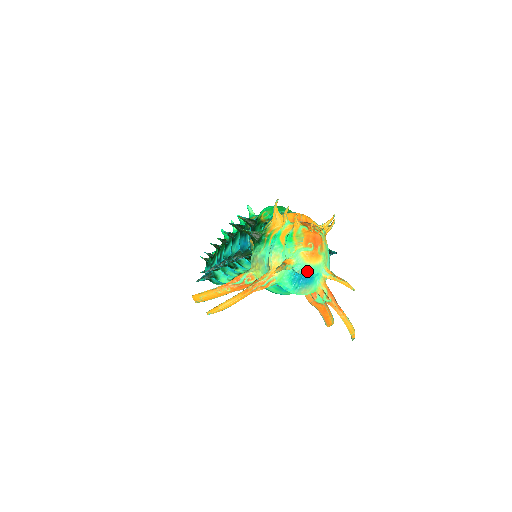
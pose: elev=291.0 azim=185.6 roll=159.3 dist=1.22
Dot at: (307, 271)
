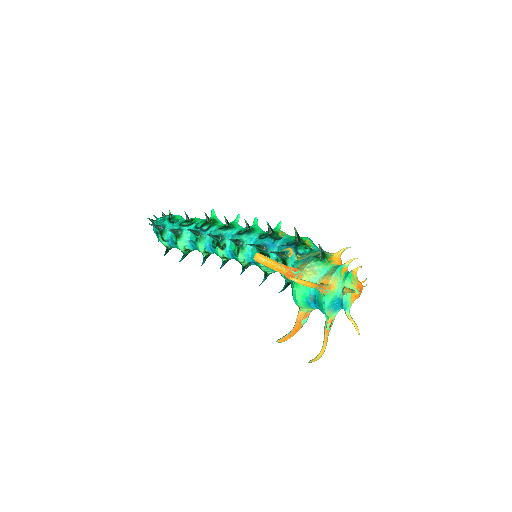
Dot at: (346, 303)
